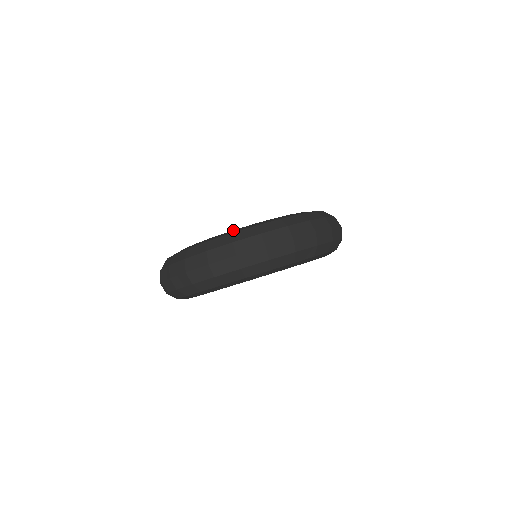
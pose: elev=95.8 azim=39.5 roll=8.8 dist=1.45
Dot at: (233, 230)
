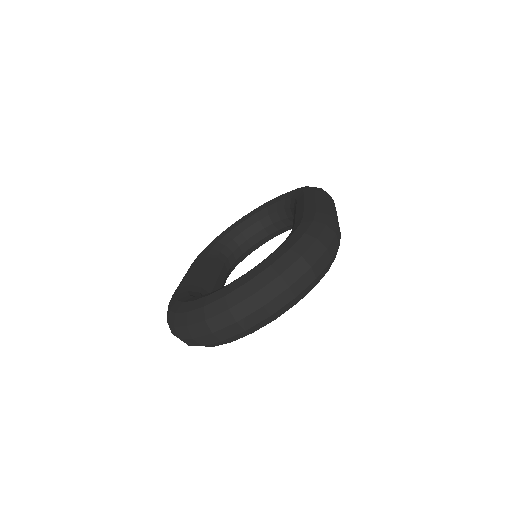
Dot at: (225, 287)
